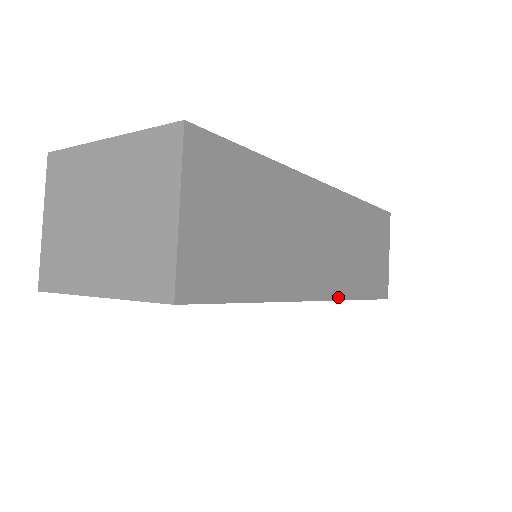
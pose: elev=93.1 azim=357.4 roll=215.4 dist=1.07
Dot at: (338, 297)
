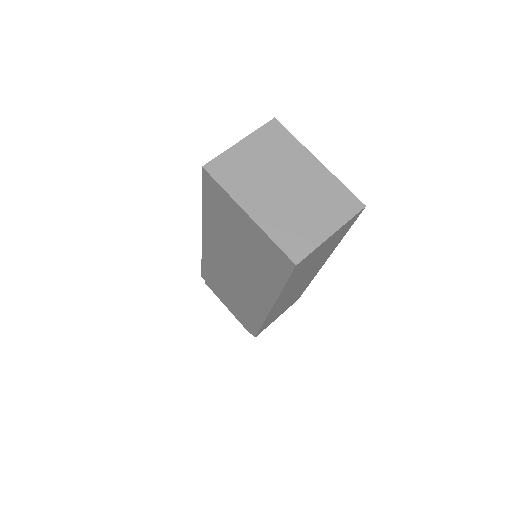
Dot at: (268, 316)
